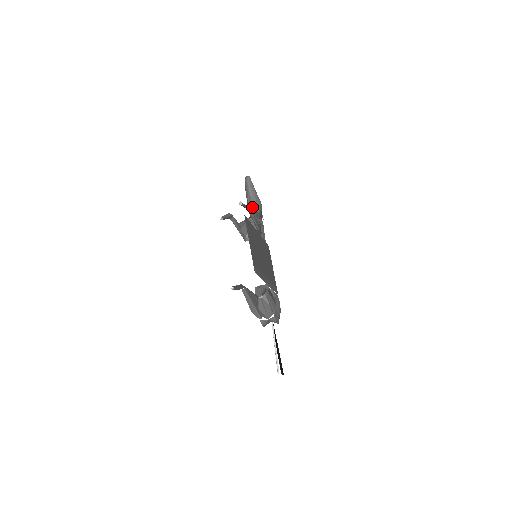
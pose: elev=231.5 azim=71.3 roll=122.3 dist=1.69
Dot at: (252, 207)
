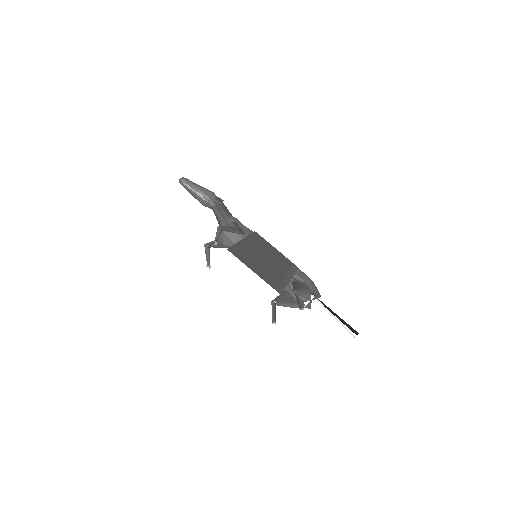
Dot at: (209, 205)
